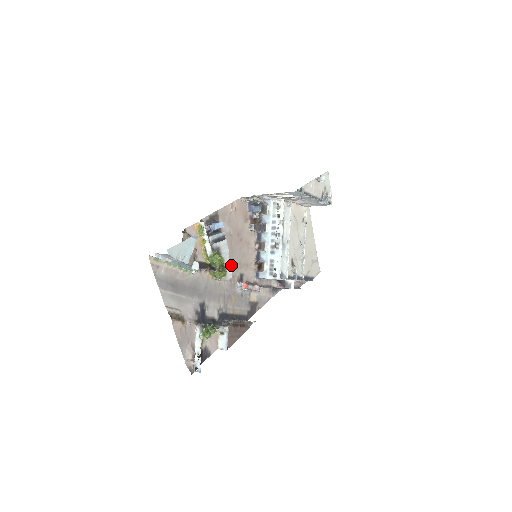
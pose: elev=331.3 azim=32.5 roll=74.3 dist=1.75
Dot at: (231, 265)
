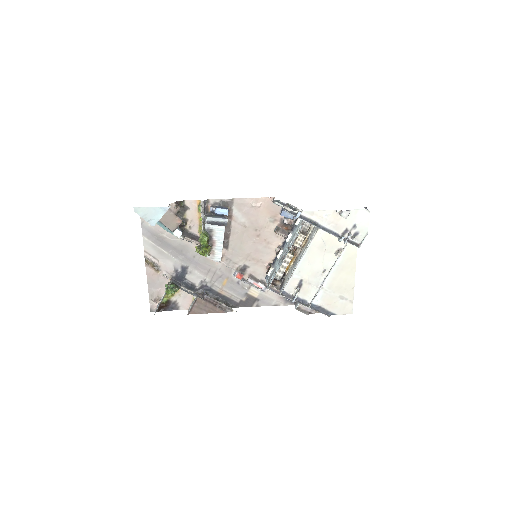
Dot at: (235, 252)
